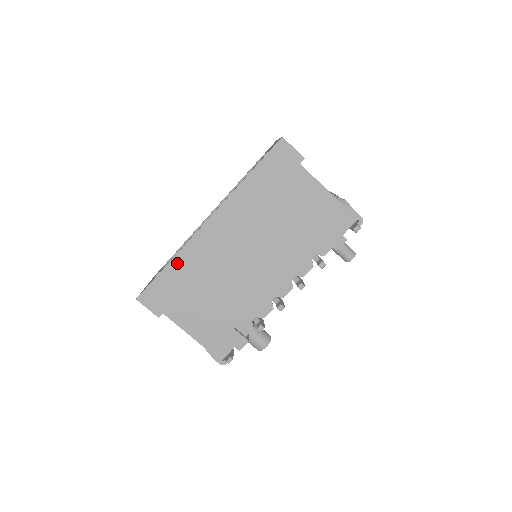
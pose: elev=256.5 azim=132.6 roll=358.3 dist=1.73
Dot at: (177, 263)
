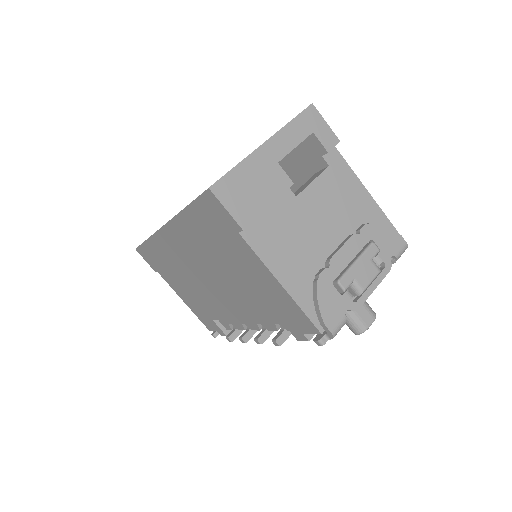
Dot at: (152, 244)
